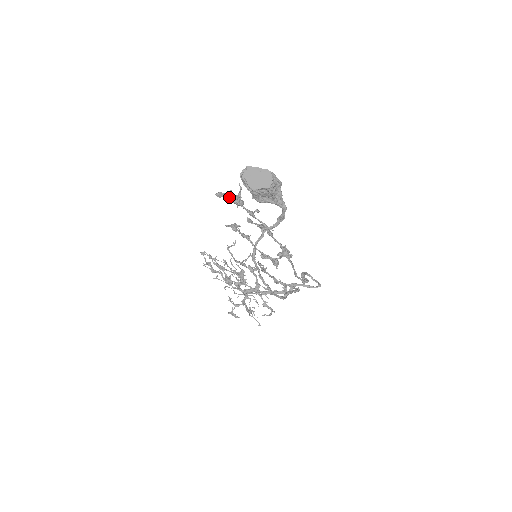
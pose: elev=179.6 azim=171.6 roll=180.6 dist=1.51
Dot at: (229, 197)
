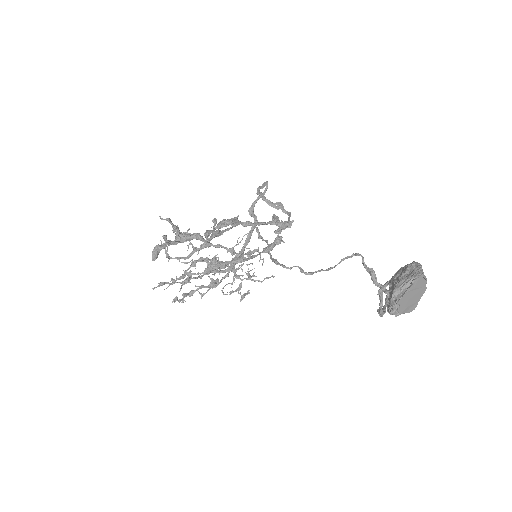
Dot at: occluded
